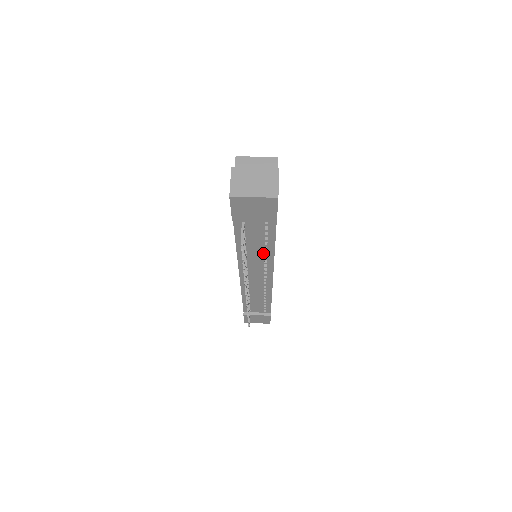
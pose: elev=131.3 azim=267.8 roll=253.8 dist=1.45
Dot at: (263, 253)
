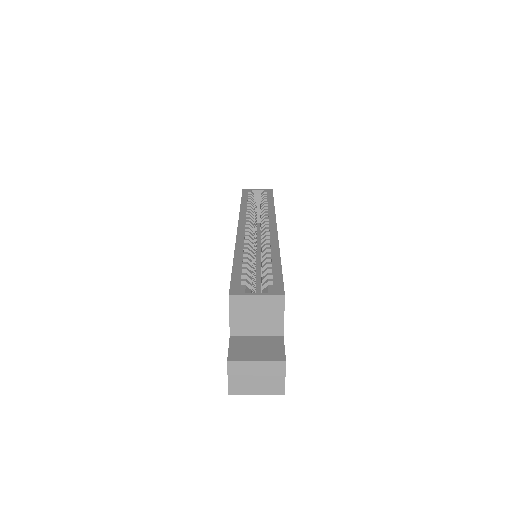
Dot at: occluded
